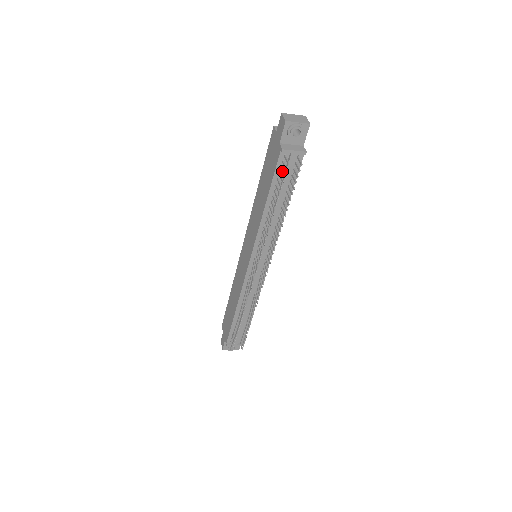
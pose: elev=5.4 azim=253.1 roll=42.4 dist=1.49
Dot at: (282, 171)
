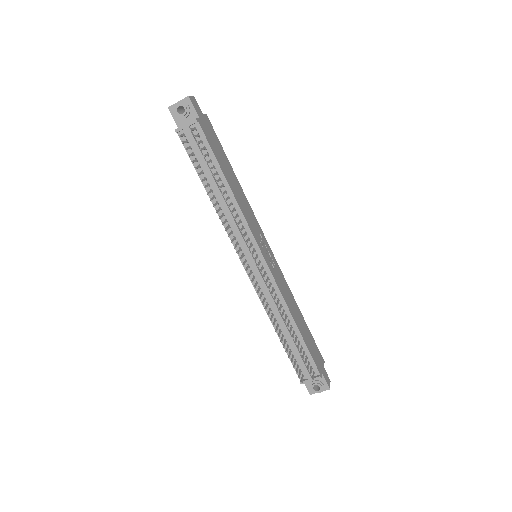
Dot at: (187, 148)
